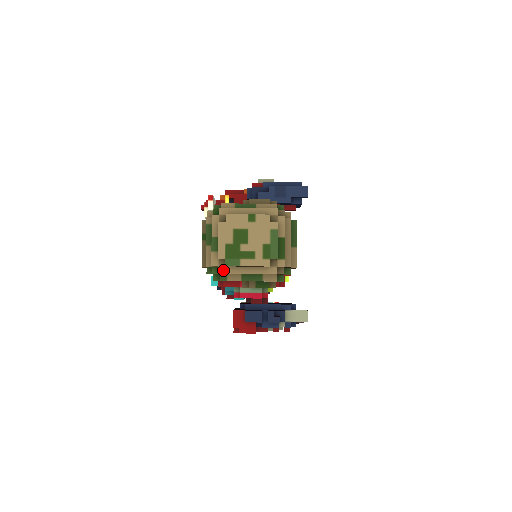
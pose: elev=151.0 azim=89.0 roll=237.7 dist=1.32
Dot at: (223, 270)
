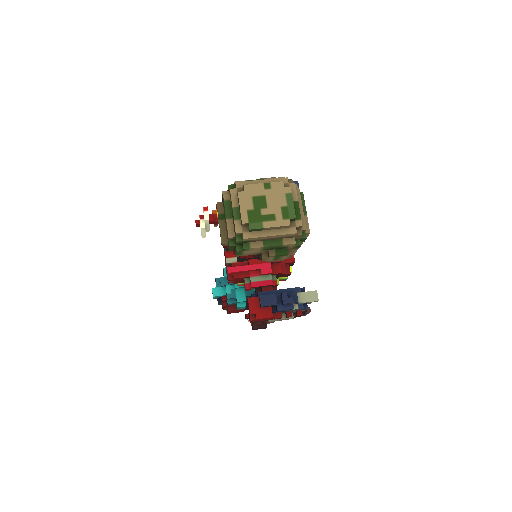
Dot at: (247, 235)
